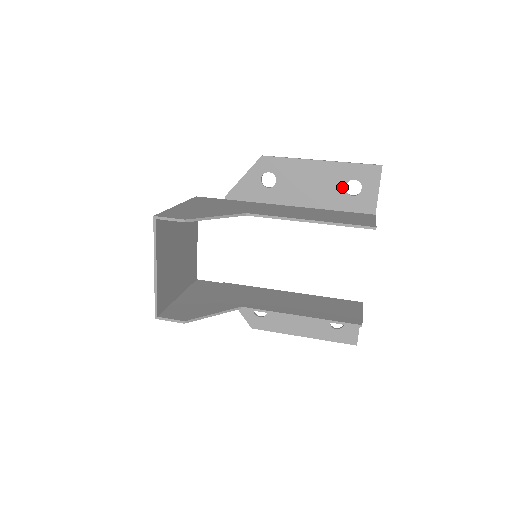
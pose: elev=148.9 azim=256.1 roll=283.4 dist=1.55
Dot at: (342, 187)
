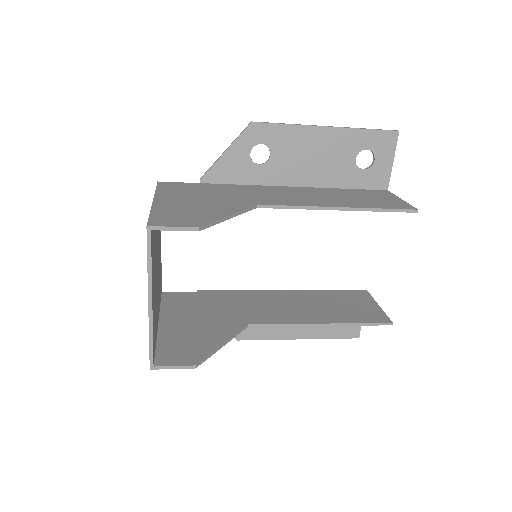
Dot at: (352, 159)
